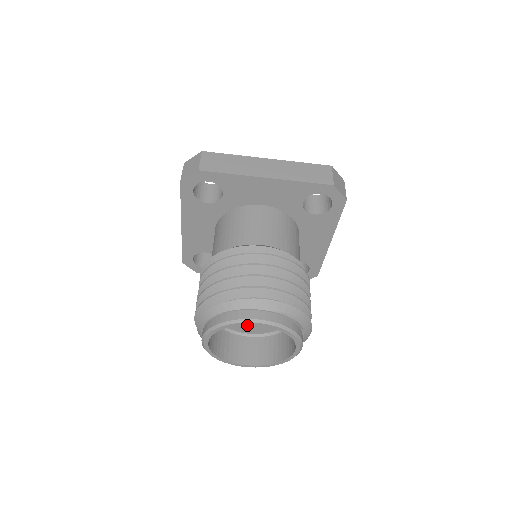
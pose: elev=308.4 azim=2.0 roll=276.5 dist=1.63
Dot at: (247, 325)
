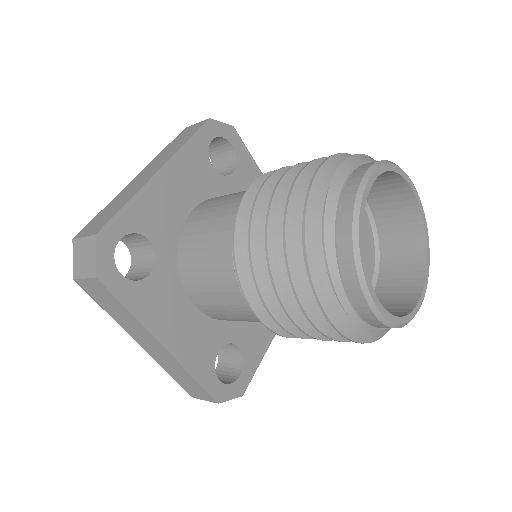
Dot at: occluded
